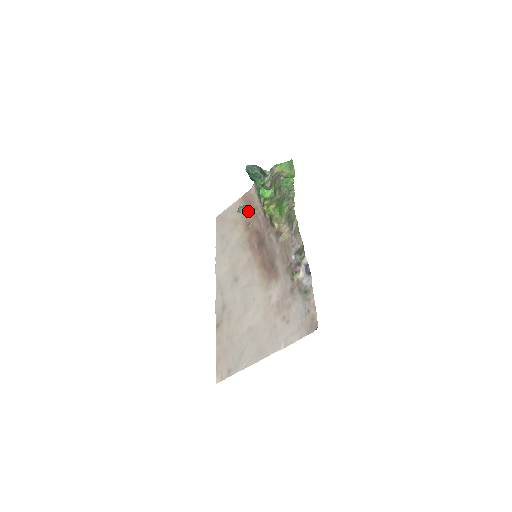
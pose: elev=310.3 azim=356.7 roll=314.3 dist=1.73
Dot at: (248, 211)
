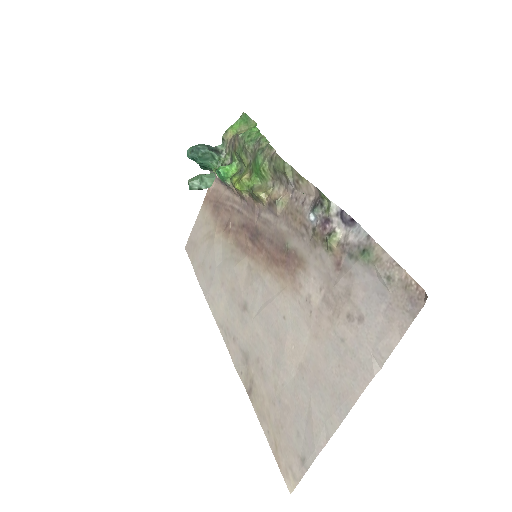
Dot at: (205, 180)
